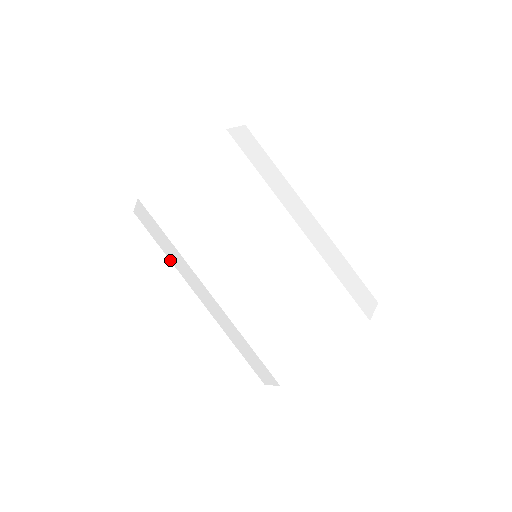
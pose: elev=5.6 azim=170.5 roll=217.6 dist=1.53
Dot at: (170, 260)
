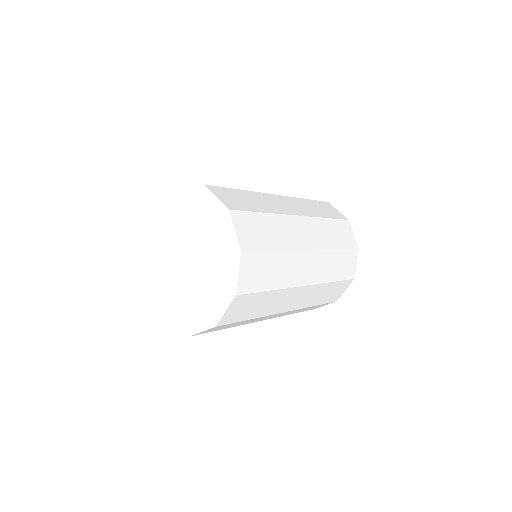
Dot at: occluded
